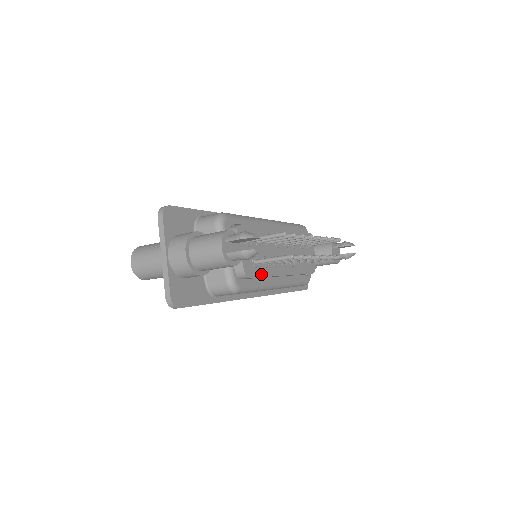
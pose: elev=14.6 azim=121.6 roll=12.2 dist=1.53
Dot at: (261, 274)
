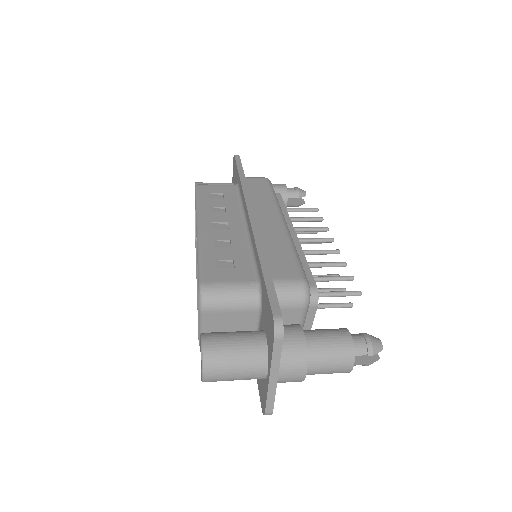
Dot at: occluded
